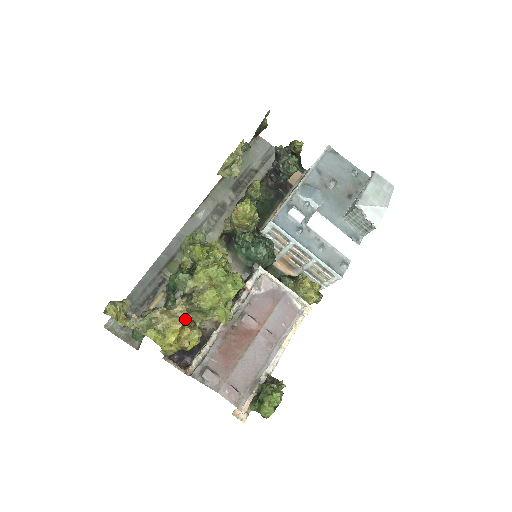
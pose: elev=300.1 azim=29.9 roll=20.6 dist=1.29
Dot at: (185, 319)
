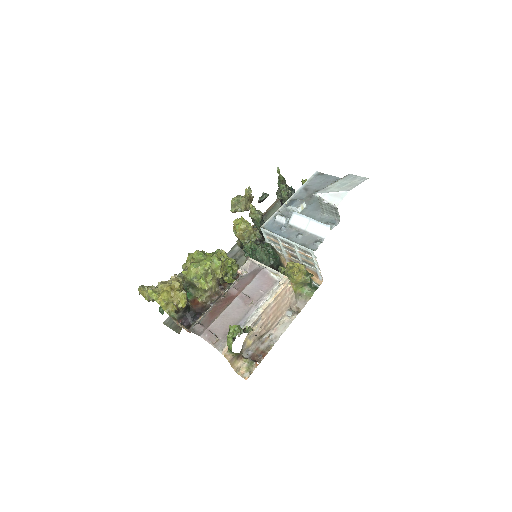
Dot at: (175, 285)
